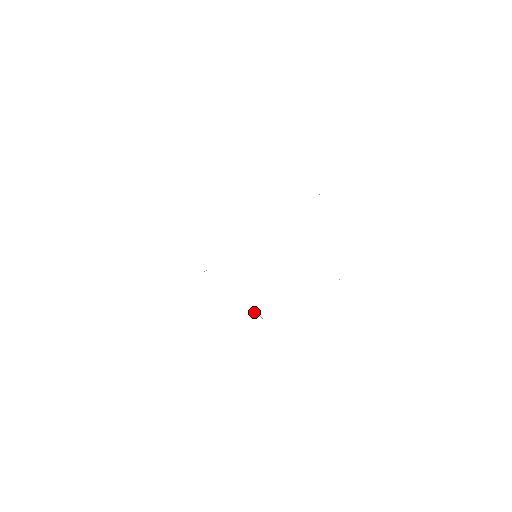
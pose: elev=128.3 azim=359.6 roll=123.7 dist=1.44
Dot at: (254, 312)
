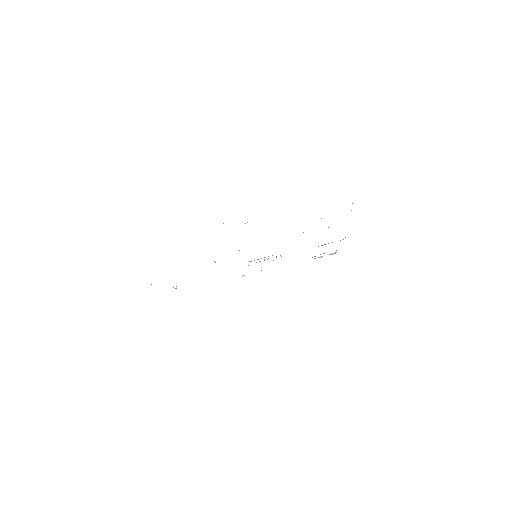
Dot at: (321, 257)
